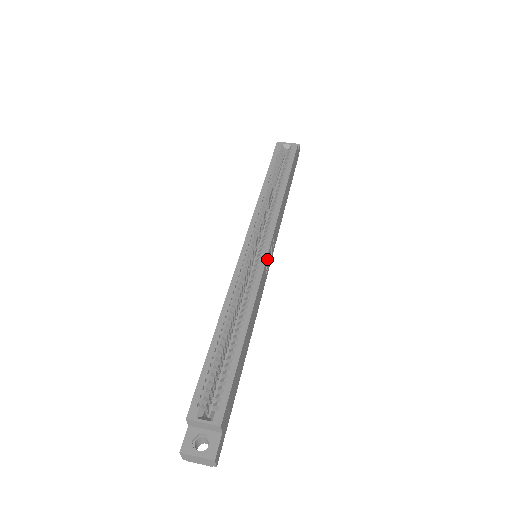
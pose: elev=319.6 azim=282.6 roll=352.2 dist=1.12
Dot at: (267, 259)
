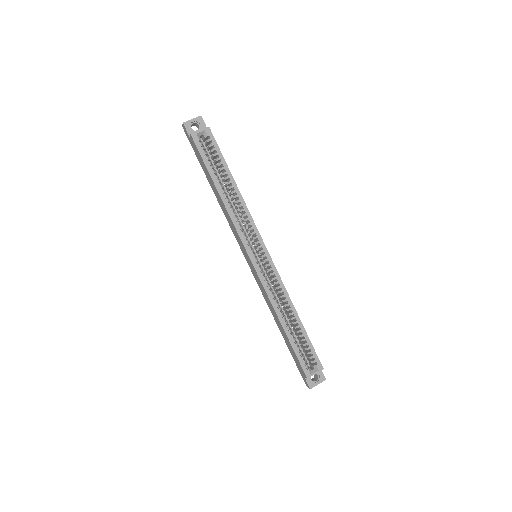
Dot at: (270, 259)
